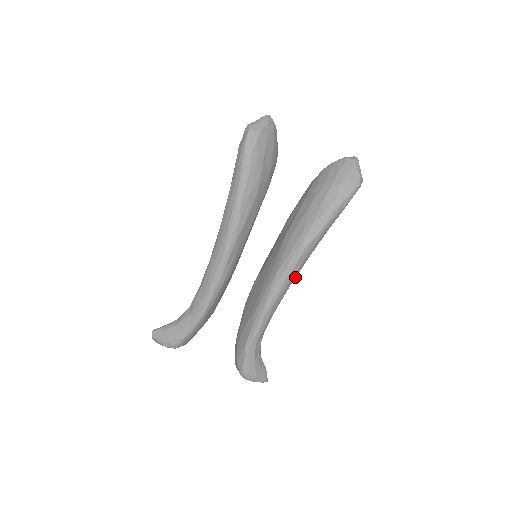
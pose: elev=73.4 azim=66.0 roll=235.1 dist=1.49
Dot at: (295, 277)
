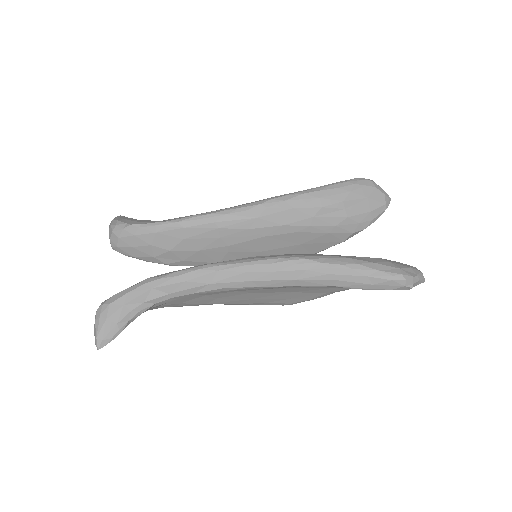
Dot at: (262, 280)
